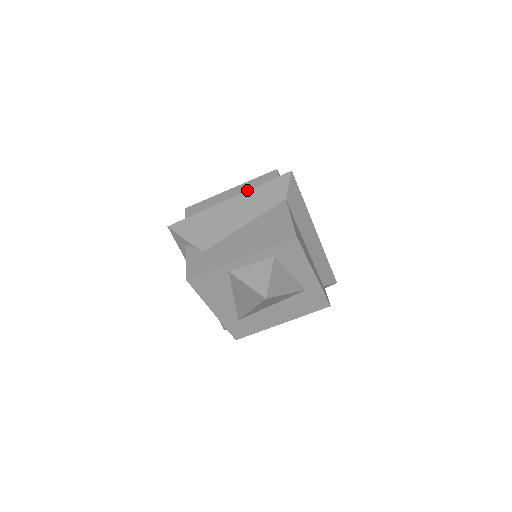
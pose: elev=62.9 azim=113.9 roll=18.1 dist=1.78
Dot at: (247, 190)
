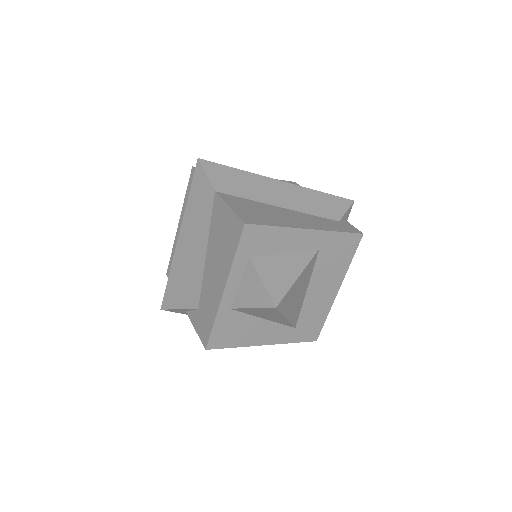
Dot at: occluded
